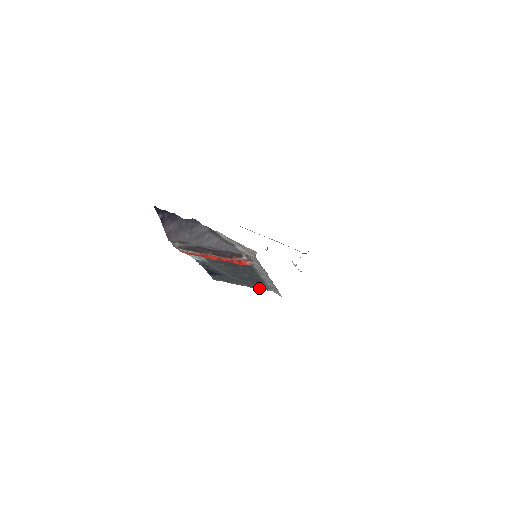
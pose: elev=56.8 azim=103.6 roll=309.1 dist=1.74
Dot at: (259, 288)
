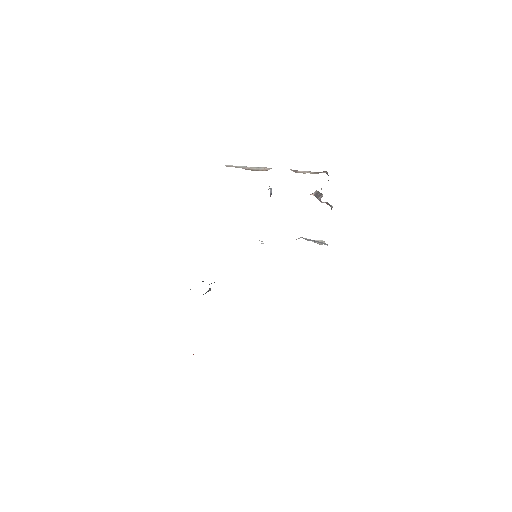
Dot at: occluded
